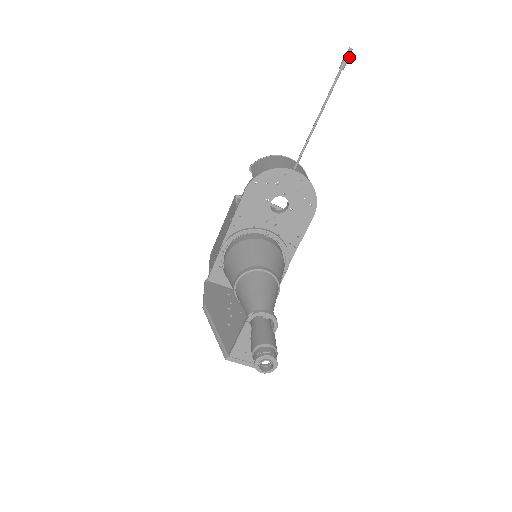
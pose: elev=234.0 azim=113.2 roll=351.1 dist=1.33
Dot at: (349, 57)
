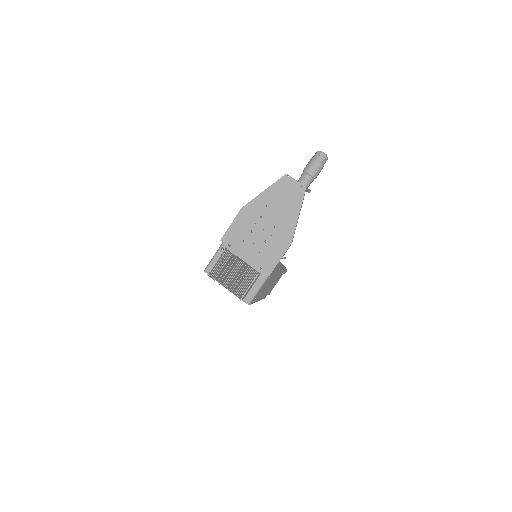
Dot at: (285, 258)
